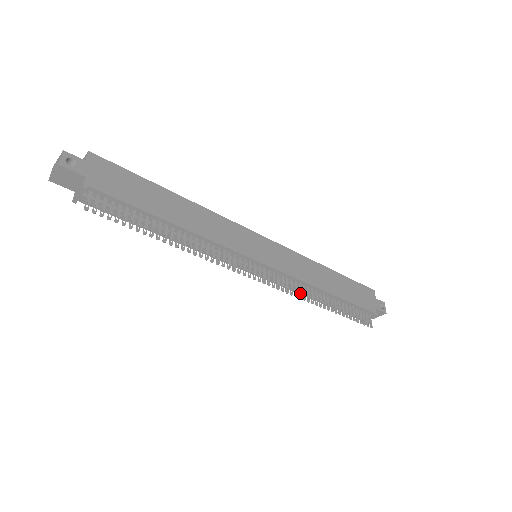
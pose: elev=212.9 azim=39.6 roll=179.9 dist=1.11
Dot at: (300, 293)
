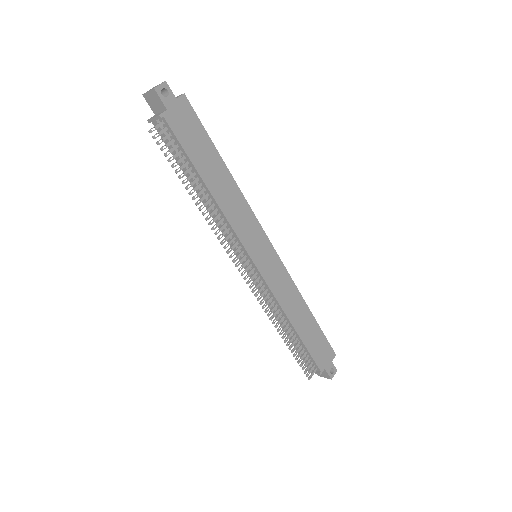
Dot at: (269, 308)
